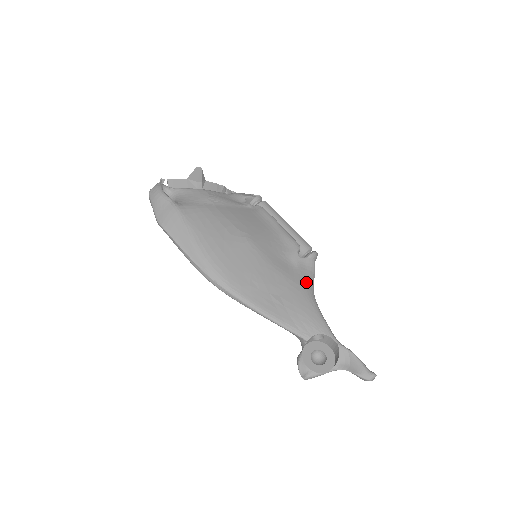
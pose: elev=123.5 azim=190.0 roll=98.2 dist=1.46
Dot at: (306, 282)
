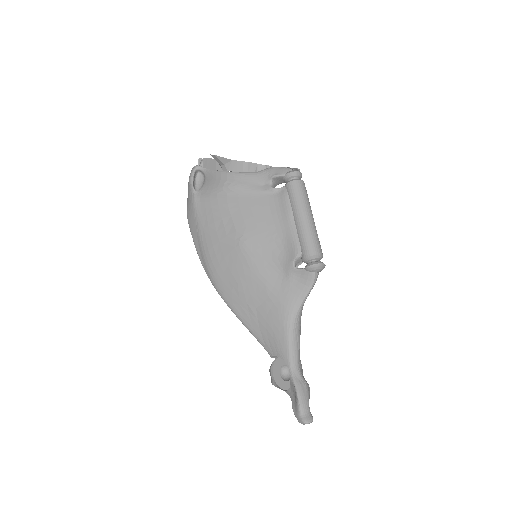
Dot at: (291, 298)
